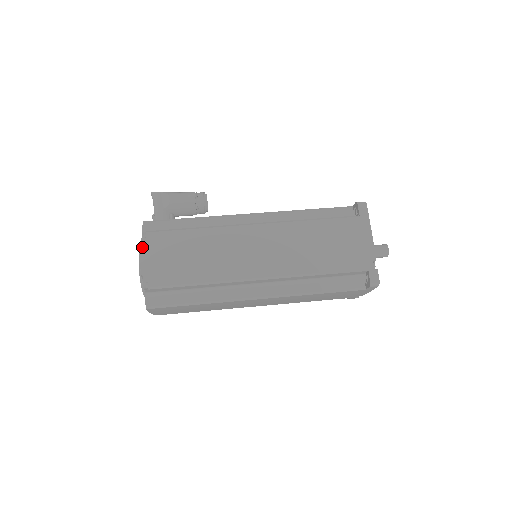
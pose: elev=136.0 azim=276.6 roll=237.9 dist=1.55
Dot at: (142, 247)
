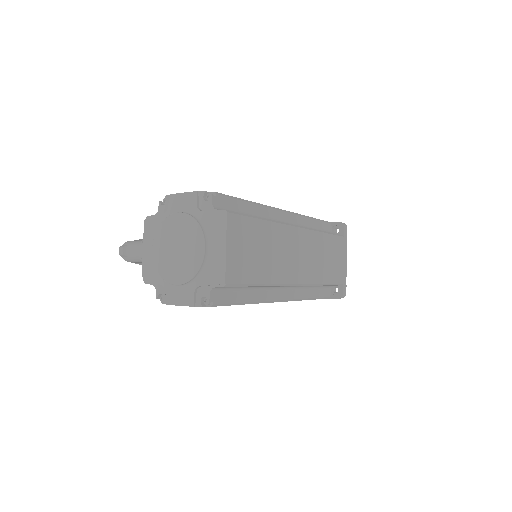
Dot at: (174, 194)
